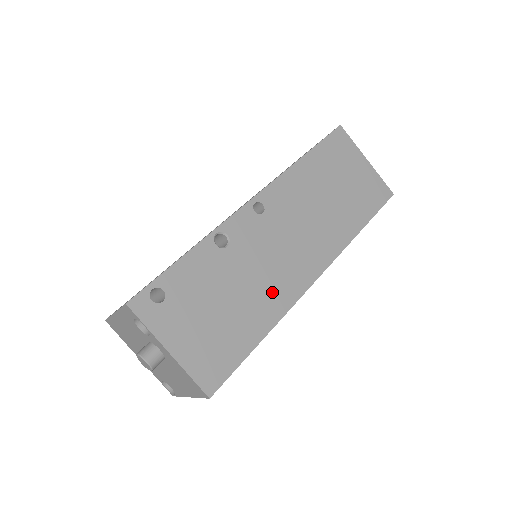
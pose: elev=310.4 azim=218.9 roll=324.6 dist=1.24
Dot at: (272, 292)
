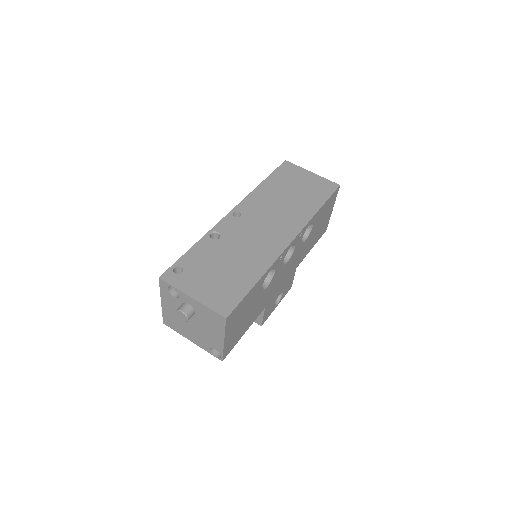
Dot at: (258, 255)
